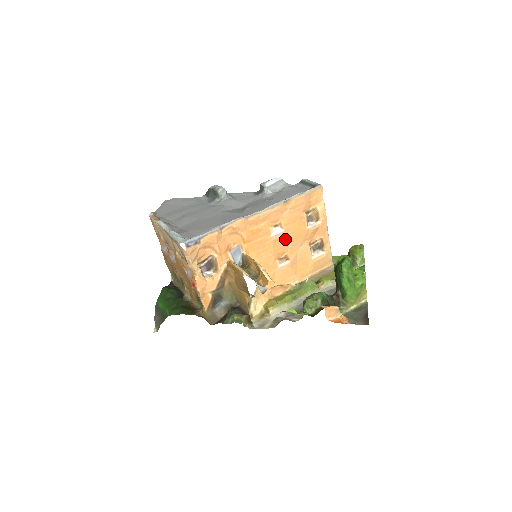
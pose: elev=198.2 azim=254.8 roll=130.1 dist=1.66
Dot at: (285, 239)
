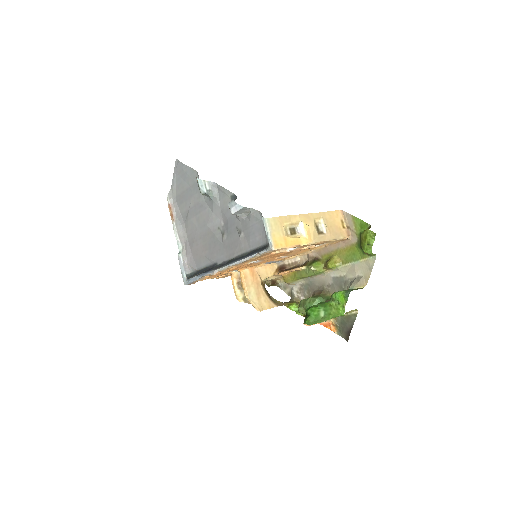
Dot at: (269, 259)
